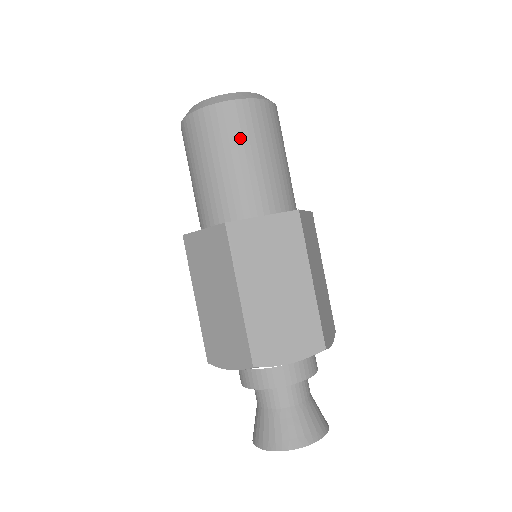
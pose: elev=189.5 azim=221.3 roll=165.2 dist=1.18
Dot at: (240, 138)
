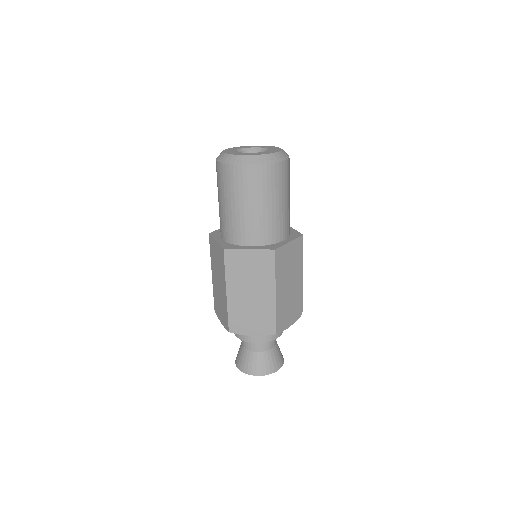
Dot at: (281, 188)
